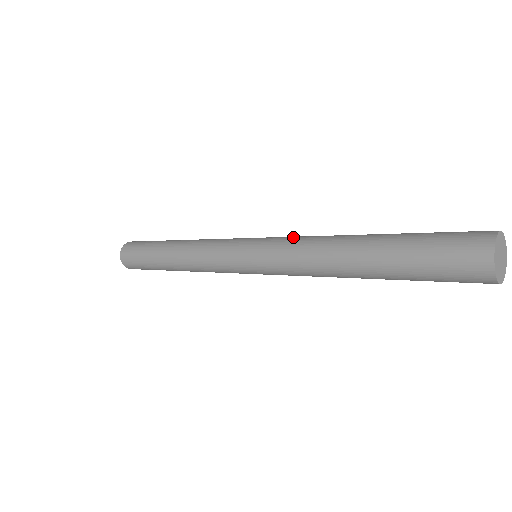
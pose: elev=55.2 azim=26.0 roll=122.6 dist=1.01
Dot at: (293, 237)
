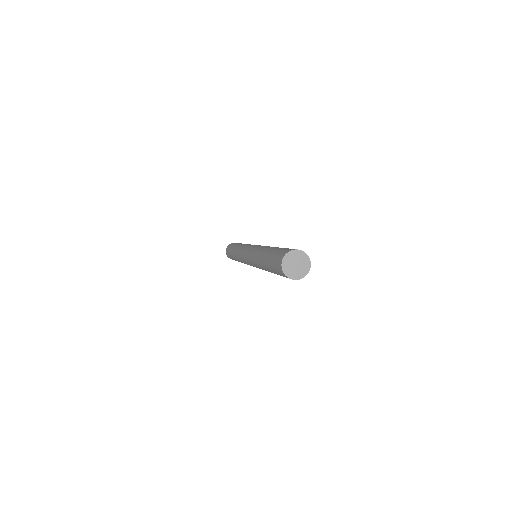
Dot at: (257, 247)
